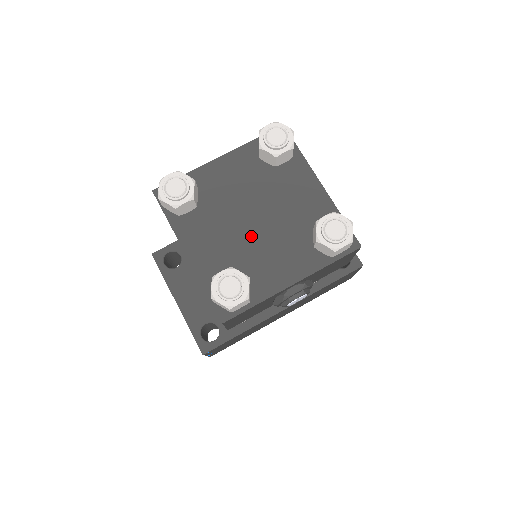
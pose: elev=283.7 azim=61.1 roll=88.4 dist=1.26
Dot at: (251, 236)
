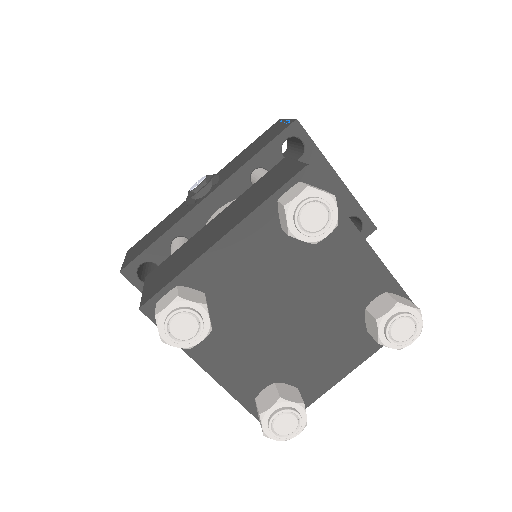
Dot at: (288, 335)
